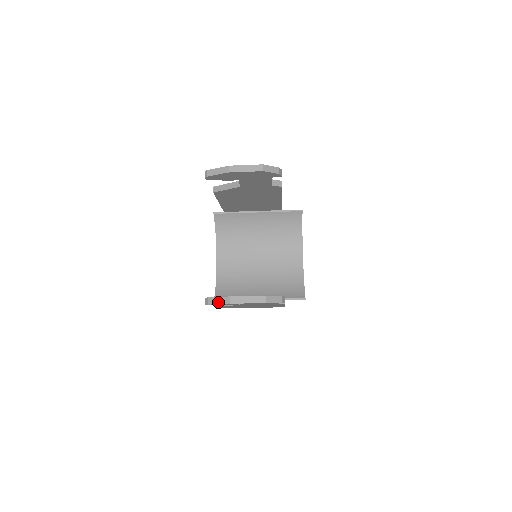
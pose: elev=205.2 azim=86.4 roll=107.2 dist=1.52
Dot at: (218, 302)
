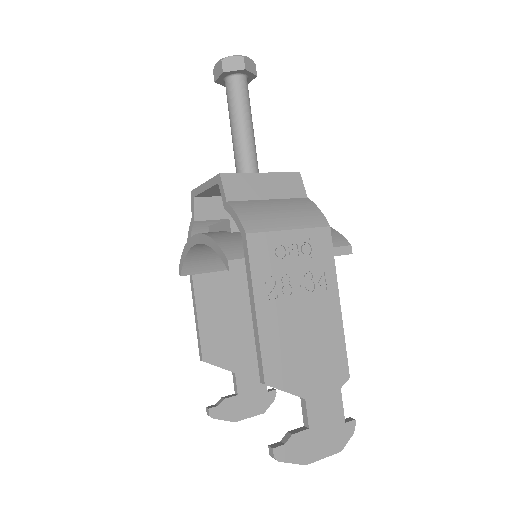
Dot at: (221, 419)
